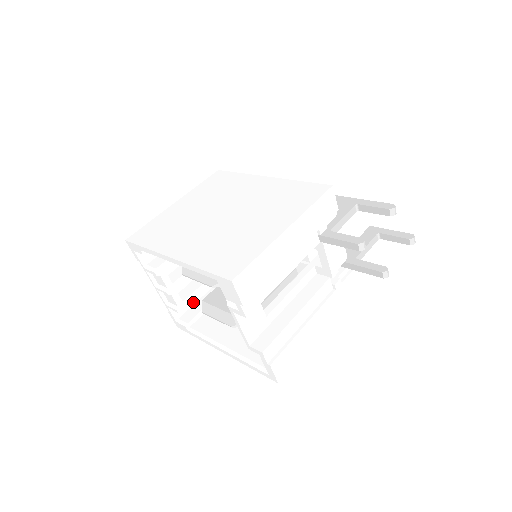
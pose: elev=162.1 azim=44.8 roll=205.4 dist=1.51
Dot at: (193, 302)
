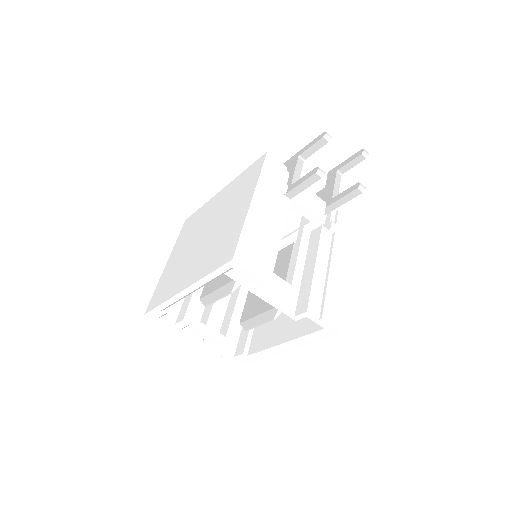
Dot at: (237, 336)
